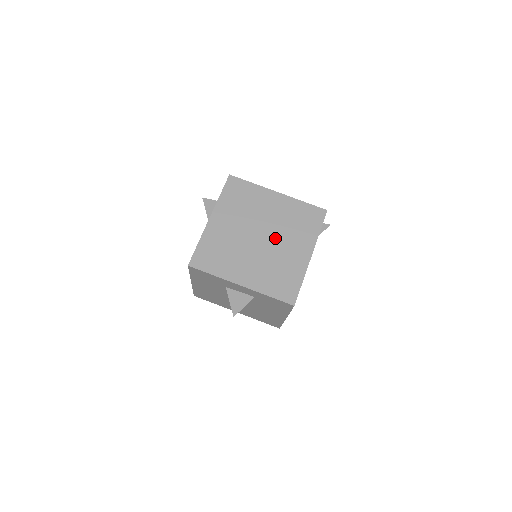
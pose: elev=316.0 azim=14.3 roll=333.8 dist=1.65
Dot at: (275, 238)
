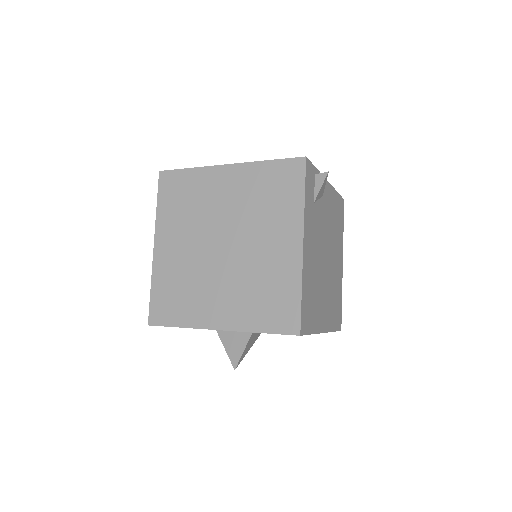
Dot at: (243, 238)
